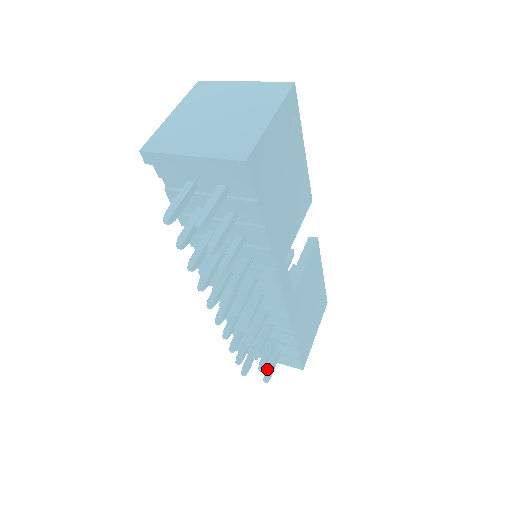
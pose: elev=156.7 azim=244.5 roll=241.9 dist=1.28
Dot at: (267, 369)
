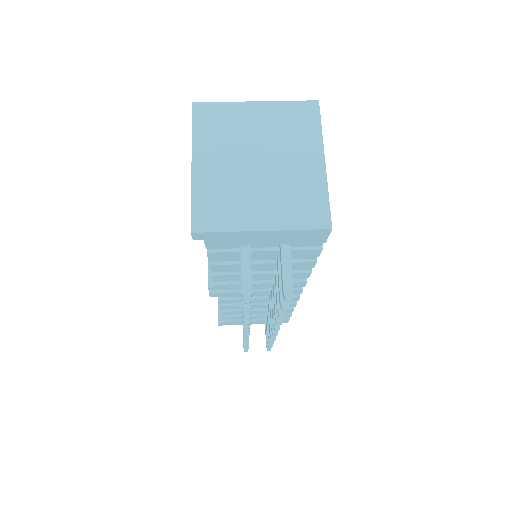
Dot at: occluded
